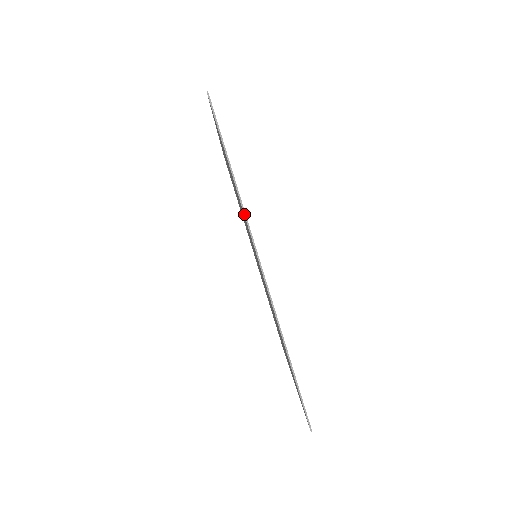
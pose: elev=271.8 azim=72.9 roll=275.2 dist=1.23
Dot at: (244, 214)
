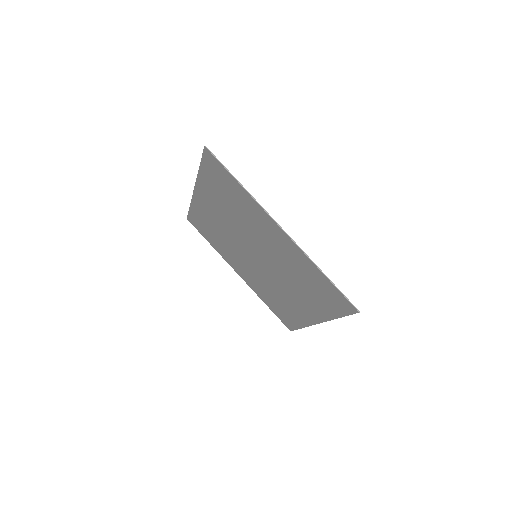
Dot at: (258, 203)
